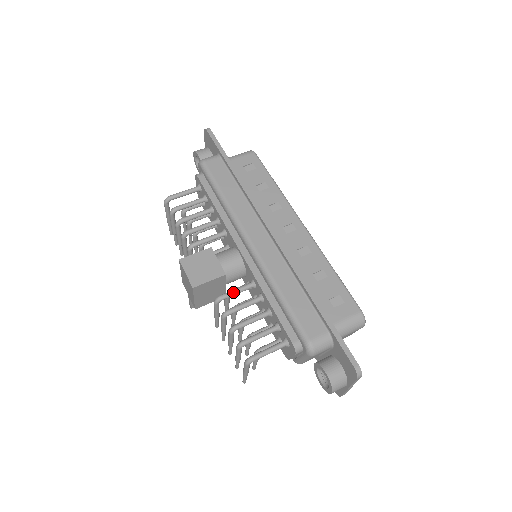
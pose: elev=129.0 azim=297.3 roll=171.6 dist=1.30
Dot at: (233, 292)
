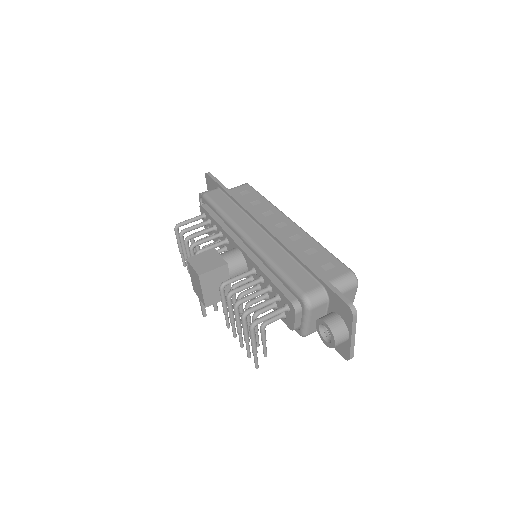
Dot at: (235, 277)
